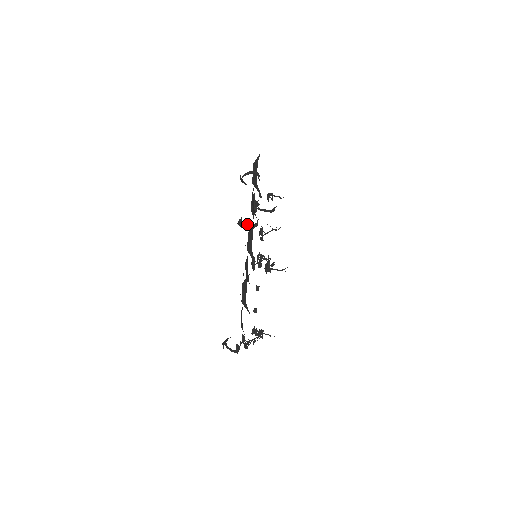
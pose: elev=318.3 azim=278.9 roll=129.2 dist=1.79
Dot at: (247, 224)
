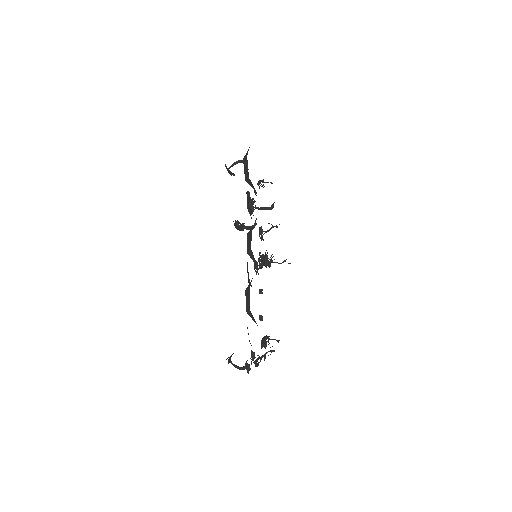
Dot at: occluded
